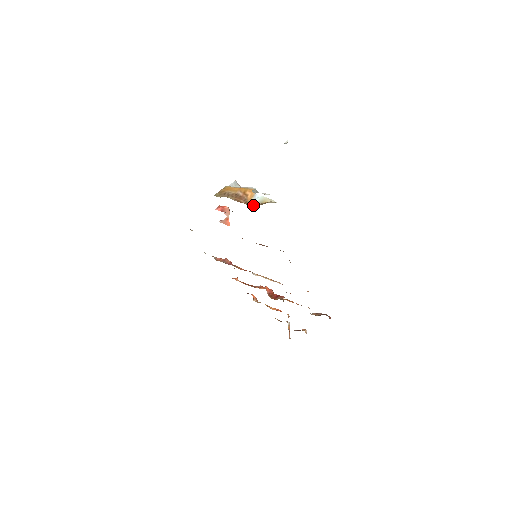
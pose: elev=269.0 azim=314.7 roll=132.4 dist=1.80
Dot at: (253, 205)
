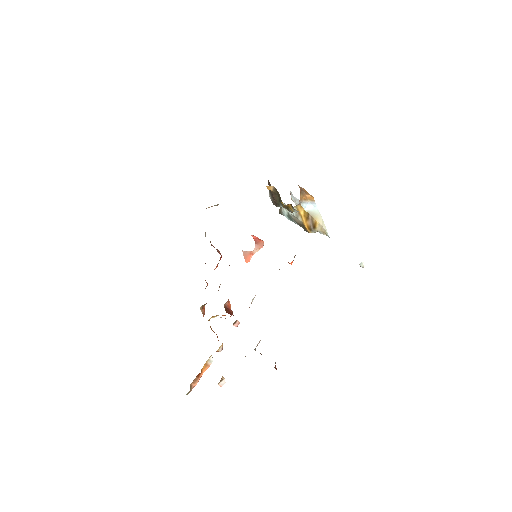
Dot at: (303, 207)
